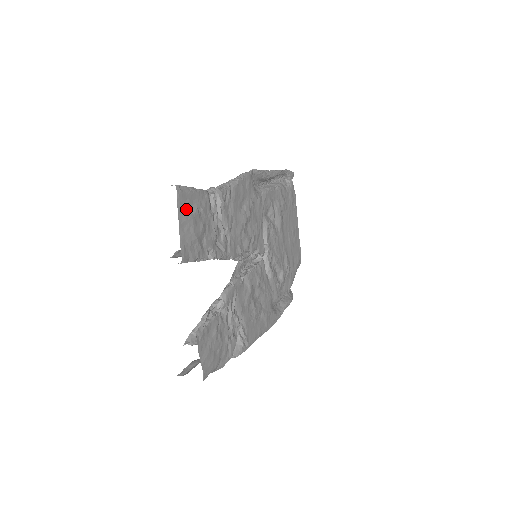
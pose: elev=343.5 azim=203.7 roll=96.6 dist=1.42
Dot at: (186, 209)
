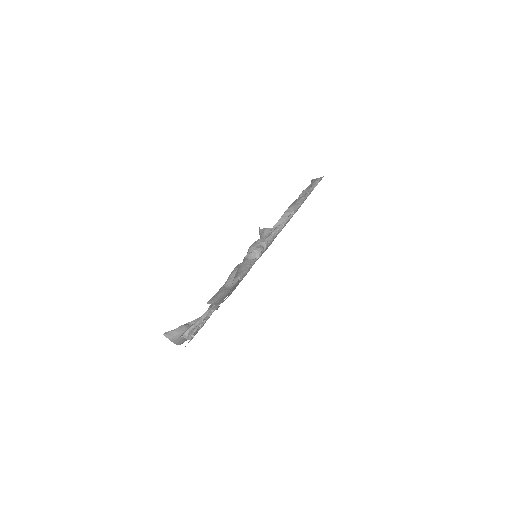
Dot at: (237, 285)
